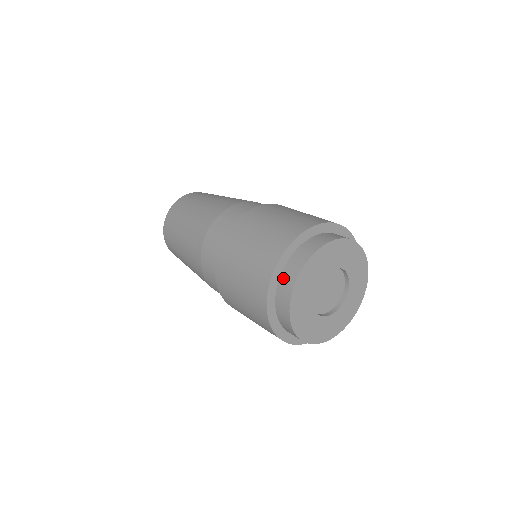
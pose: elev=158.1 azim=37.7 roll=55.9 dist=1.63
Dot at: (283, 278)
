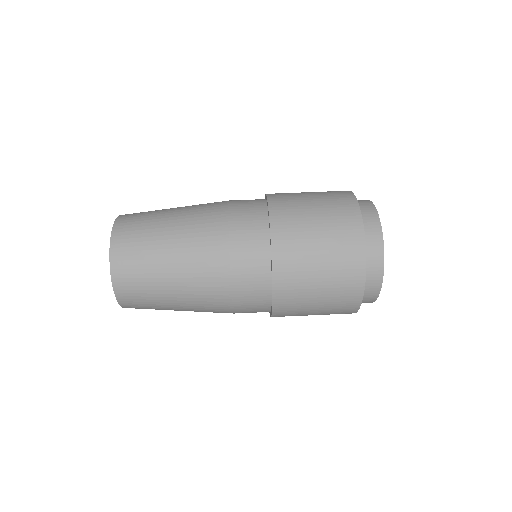
Dot at: (364, 296)
